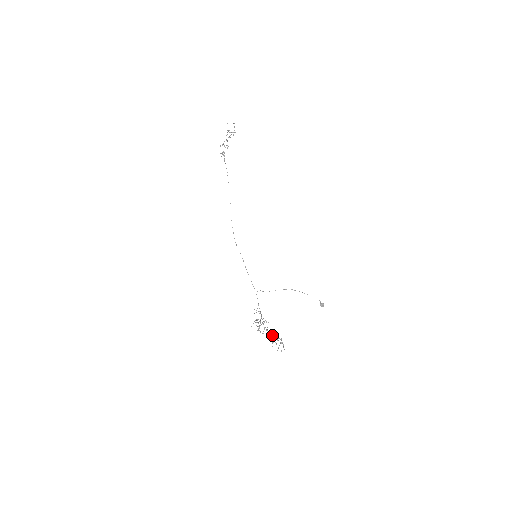
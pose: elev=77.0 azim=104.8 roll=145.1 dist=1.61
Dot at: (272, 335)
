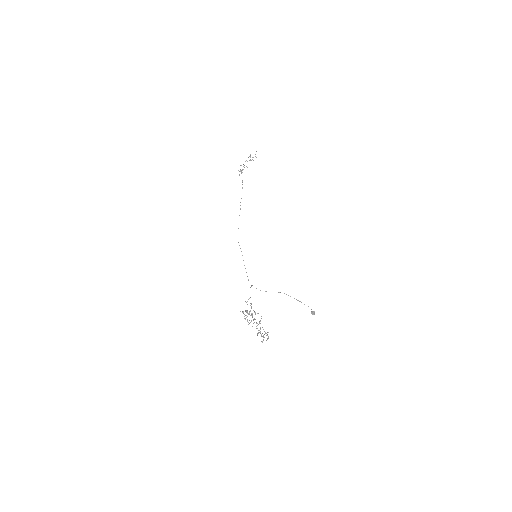
Dot at: occluded
